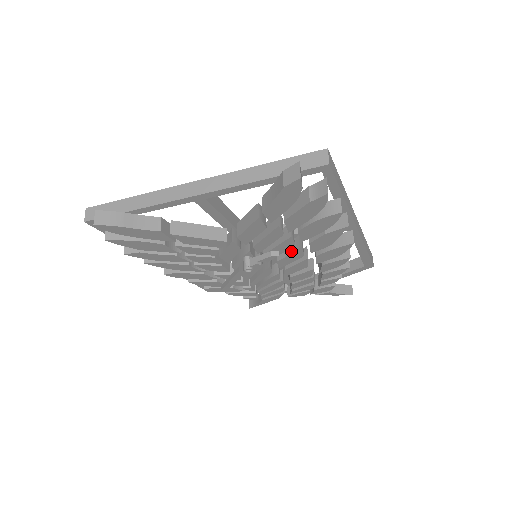
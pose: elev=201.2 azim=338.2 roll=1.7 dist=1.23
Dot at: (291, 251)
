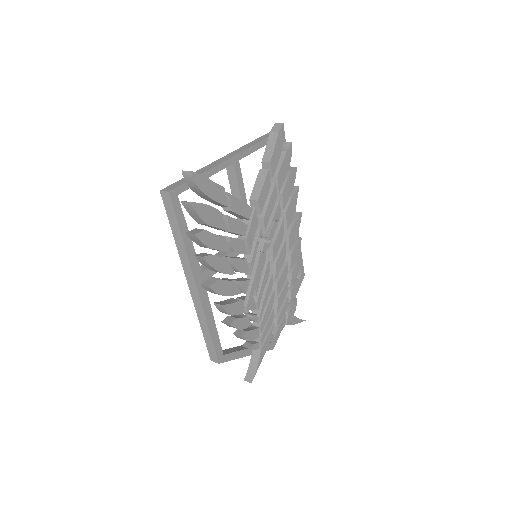
Dot at: (277, 230)
